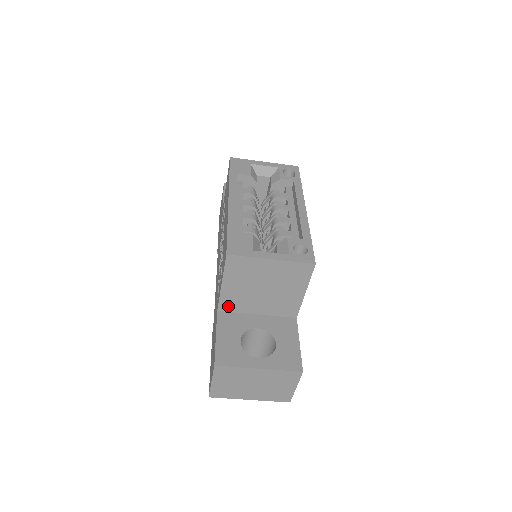
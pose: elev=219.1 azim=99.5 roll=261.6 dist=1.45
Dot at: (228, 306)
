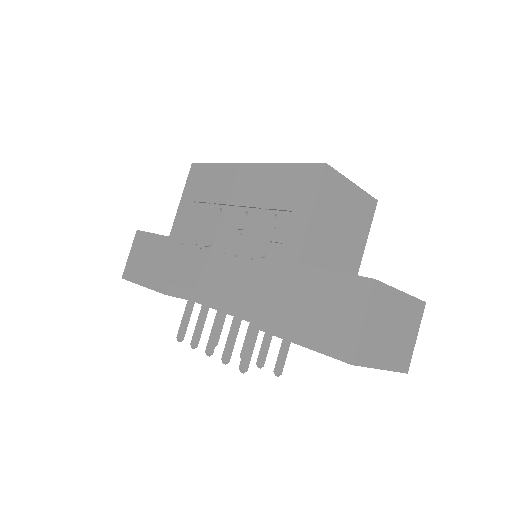
Dot at: (308, 255)
